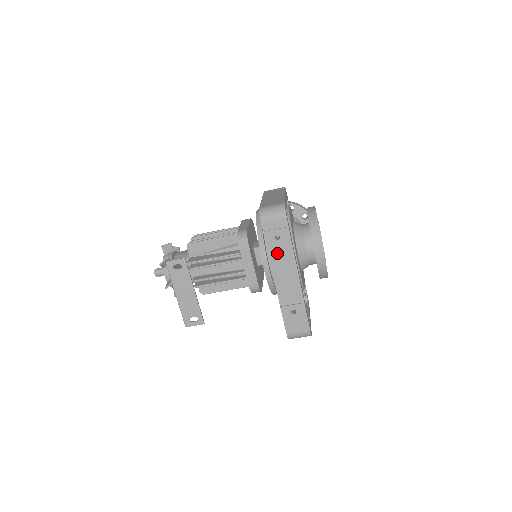
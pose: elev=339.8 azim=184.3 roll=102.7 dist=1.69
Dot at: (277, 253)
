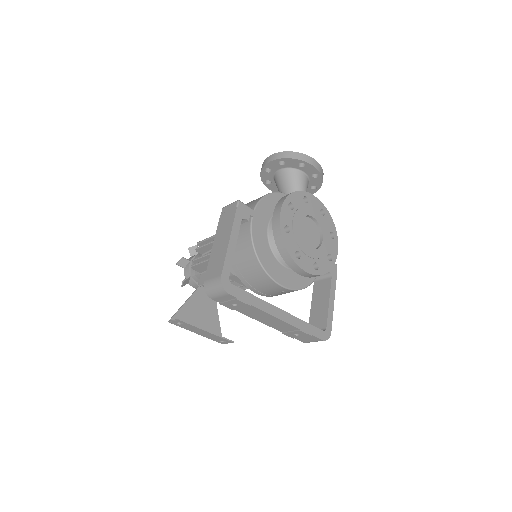
Dot at: (245, 311)
